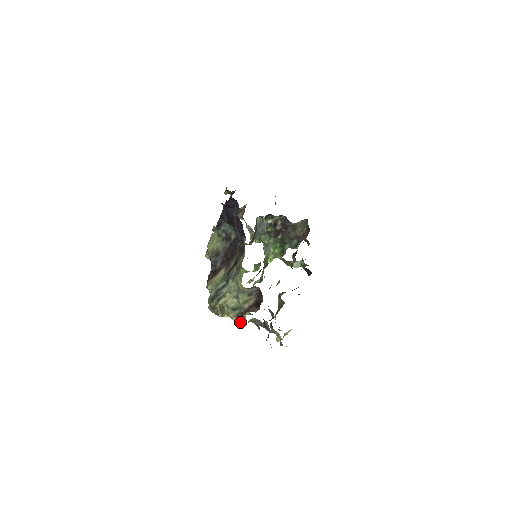
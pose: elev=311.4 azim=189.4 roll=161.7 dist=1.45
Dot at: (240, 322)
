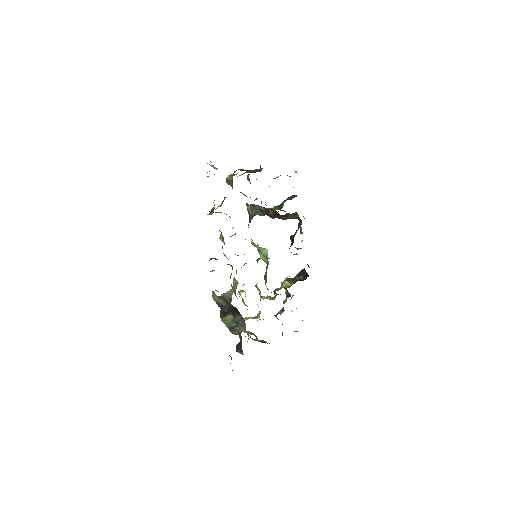
Dot at: (257, 339)
